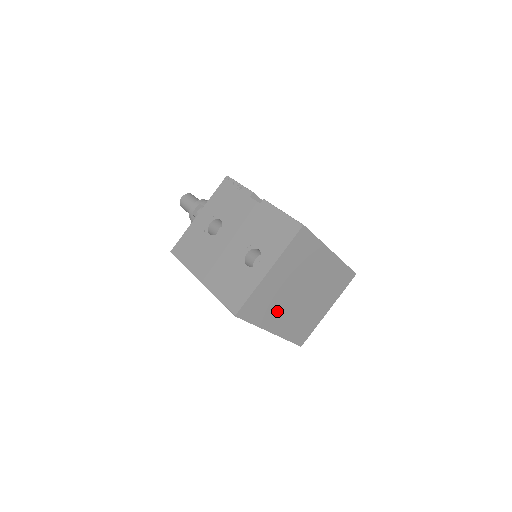
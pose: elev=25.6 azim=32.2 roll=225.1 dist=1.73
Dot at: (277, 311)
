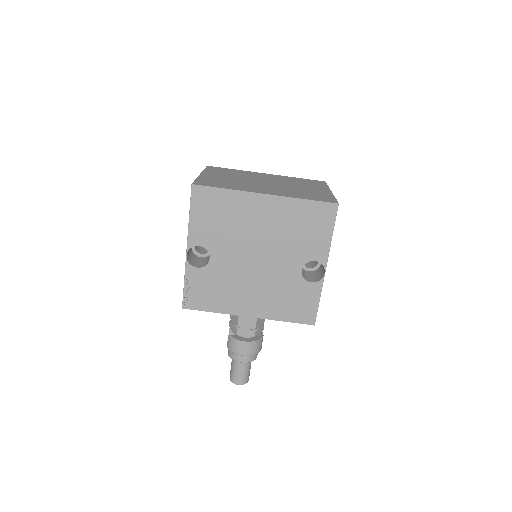
Dot at: (249, 187)
